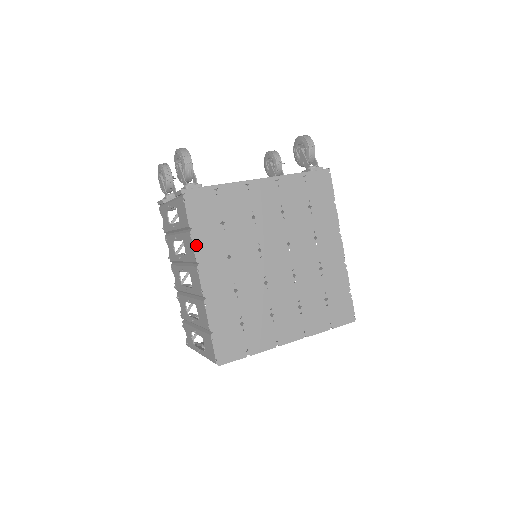
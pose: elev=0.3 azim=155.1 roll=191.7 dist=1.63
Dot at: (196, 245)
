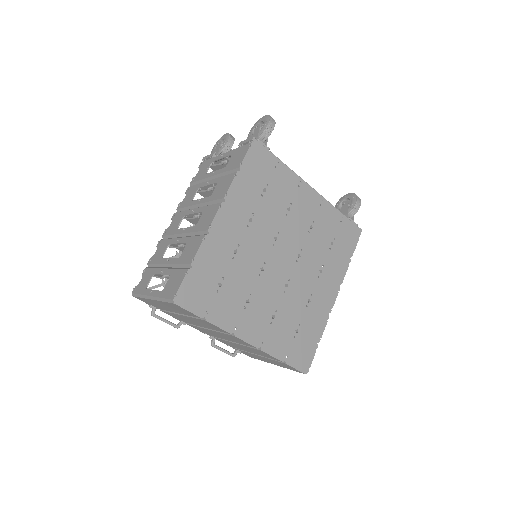
Dot at: (234, 186)
